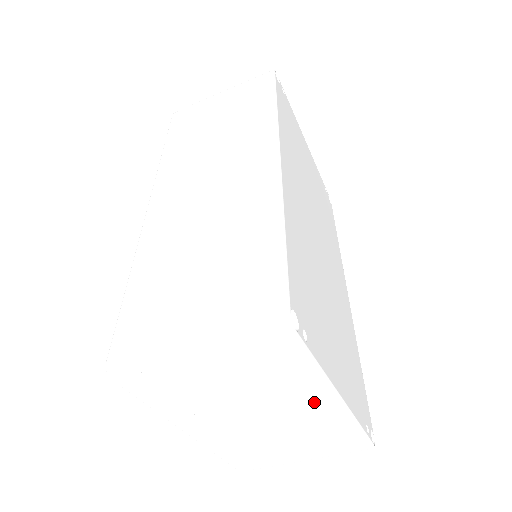
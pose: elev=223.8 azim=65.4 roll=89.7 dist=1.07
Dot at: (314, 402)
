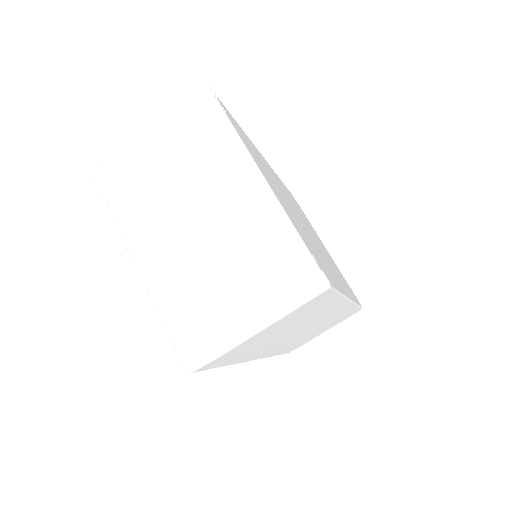
Dot at: (239, 182)
